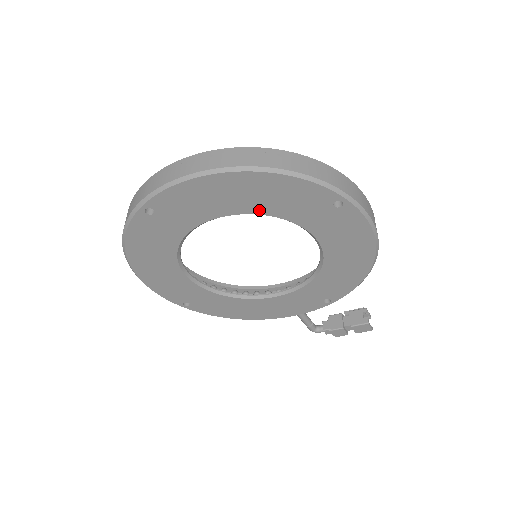
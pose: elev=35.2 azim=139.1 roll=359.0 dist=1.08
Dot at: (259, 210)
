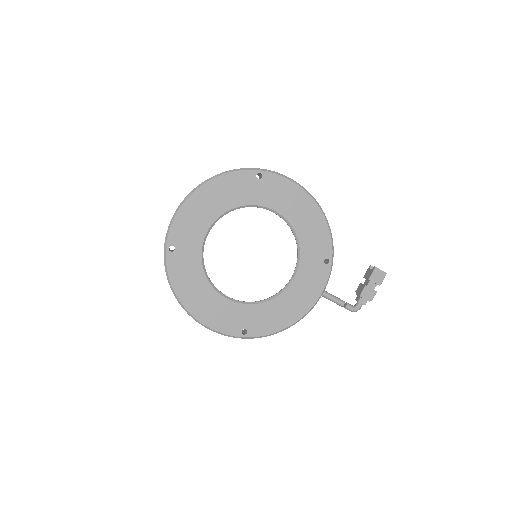
Dot at: (225, 208)
